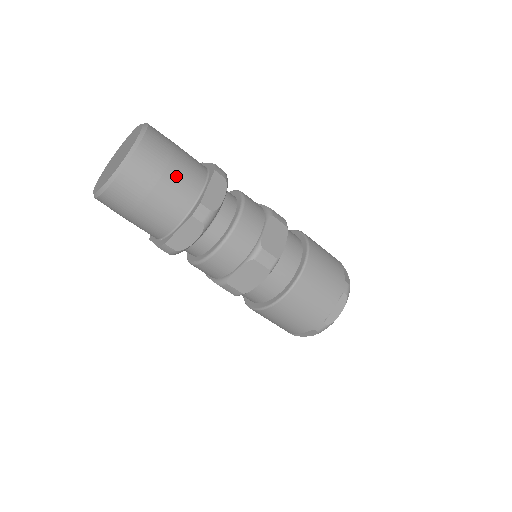
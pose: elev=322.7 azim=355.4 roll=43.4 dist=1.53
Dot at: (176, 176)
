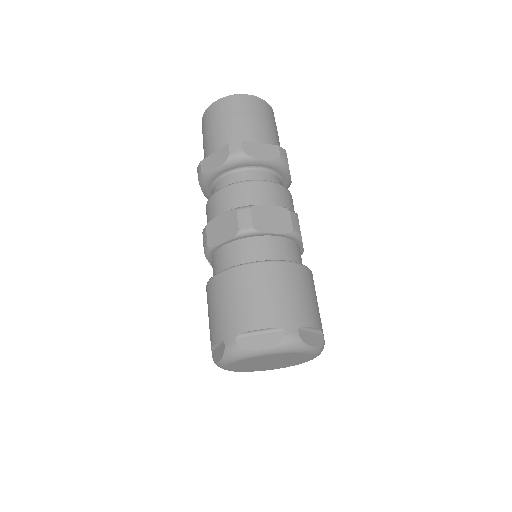
Dot at: (248, 124)
